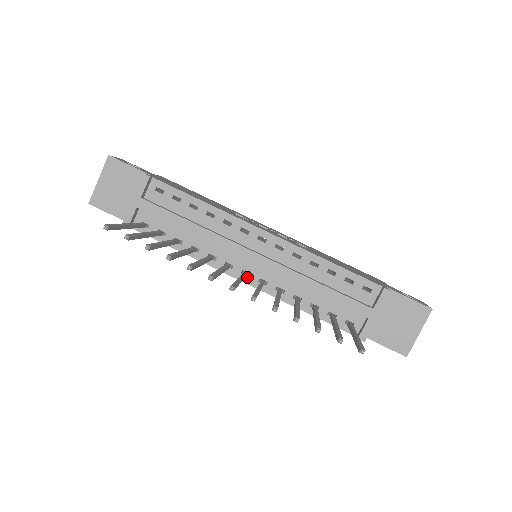
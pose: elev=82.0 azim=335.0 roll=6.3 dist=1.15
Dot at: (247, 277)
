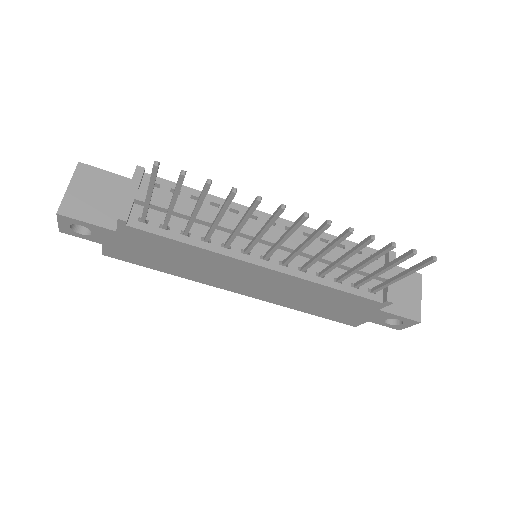
Dot at: (267, 262)
